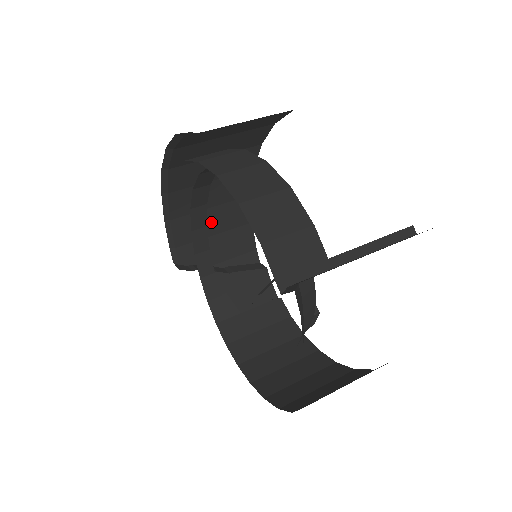
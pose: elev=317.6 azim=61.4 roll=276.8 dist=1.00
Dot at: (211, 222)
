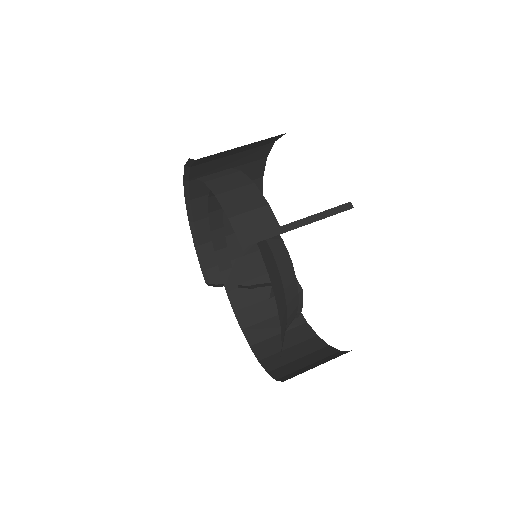
Dot at: (233, 247)
